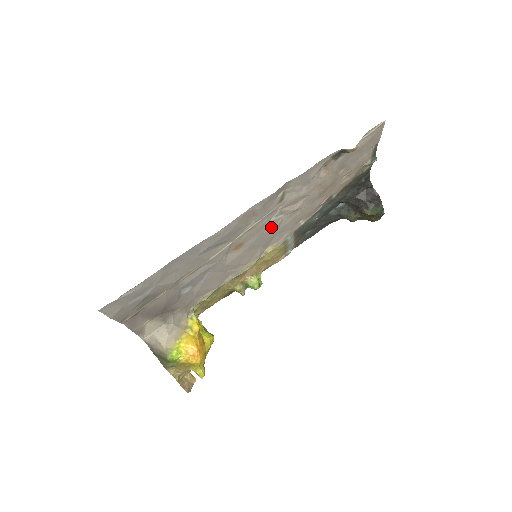
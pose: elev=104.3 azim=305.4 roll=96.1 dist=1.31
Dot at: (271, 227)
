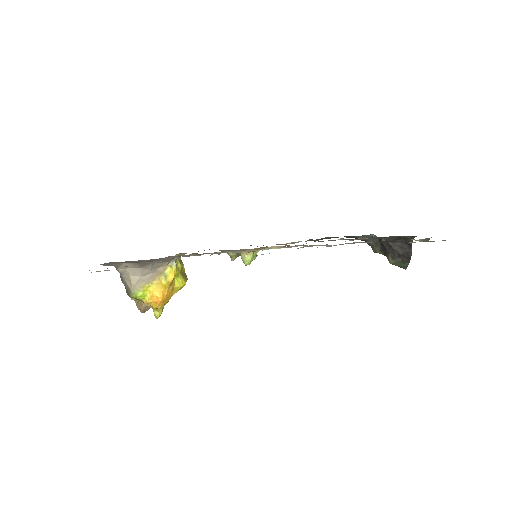
Dot at: (283, 247)
